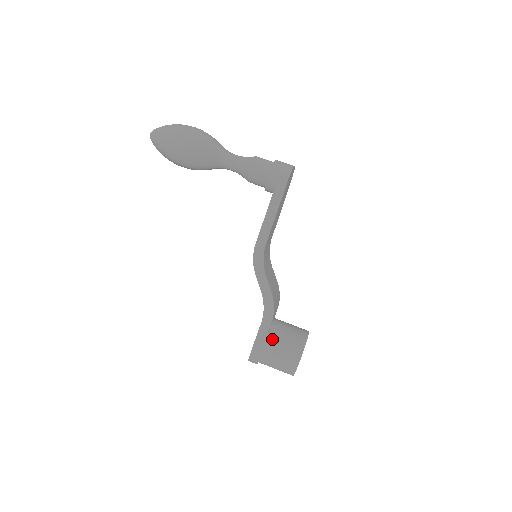
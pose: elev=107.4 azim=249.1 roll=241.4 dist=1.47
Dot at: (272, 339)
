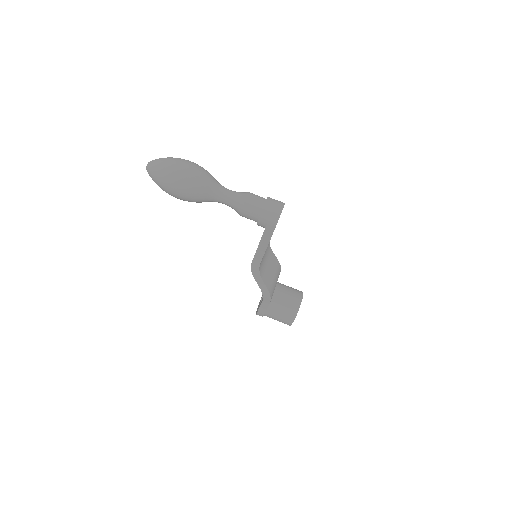
Dot at: (271, 309)
